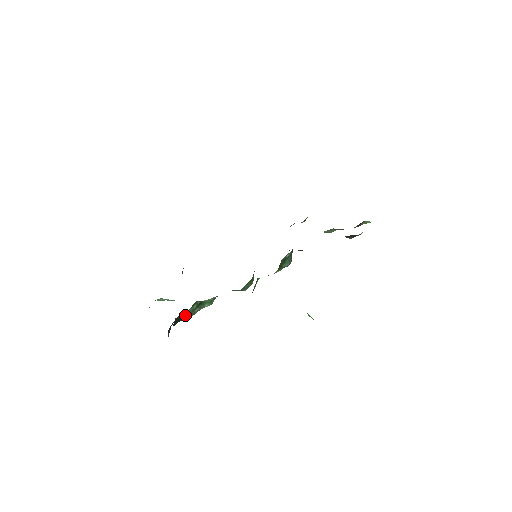
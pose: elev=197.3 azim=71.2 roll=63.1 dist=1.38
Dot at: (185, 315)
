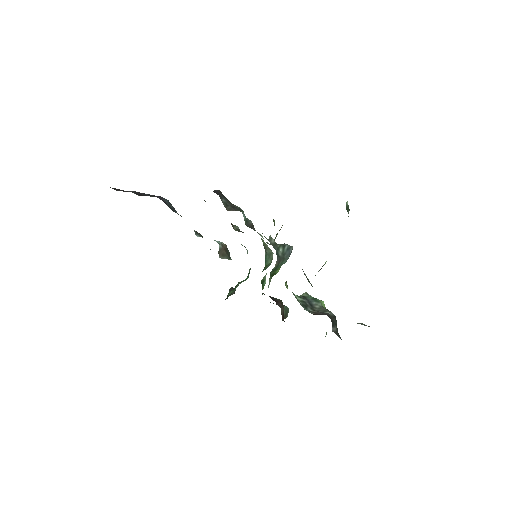
Dot at: (229, 295)
